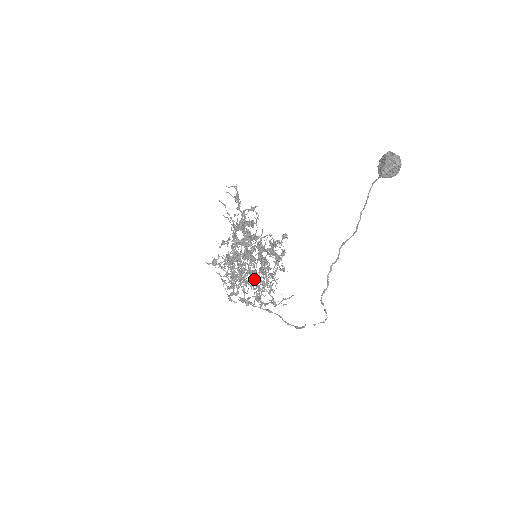
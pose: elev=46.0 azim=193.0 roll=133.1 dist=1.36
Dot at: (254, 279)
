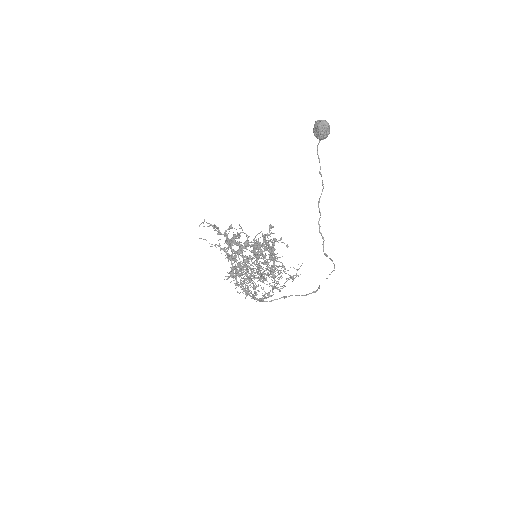
Dot at: occluded
